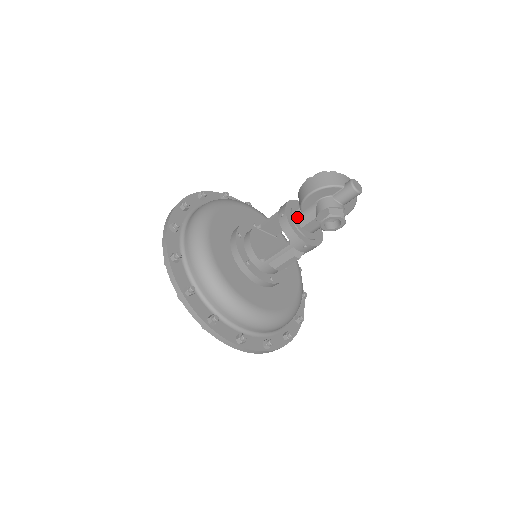
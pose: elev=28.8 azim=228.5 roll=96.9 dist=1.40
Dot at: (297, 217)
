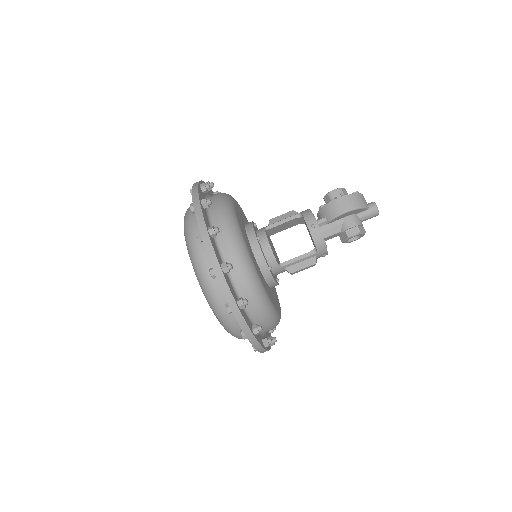
Dot at: (321, 228)
